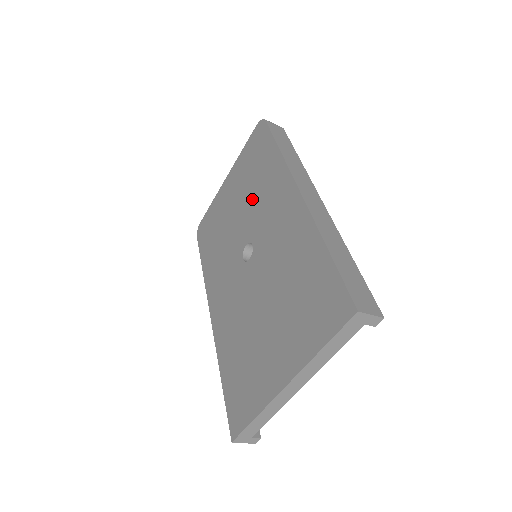
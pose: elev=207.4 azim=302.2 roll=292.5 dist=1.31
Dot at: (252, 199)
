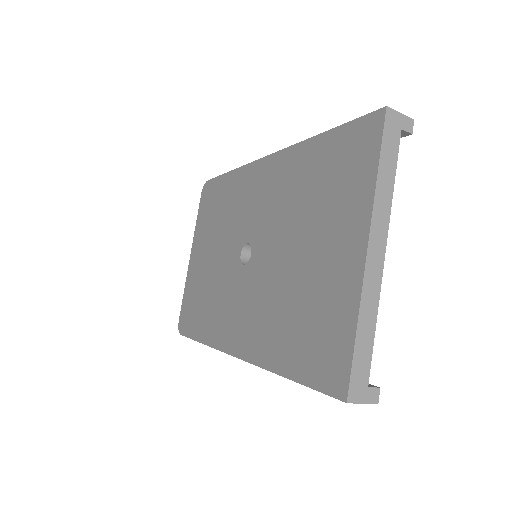
Dot at: (226, 225)
